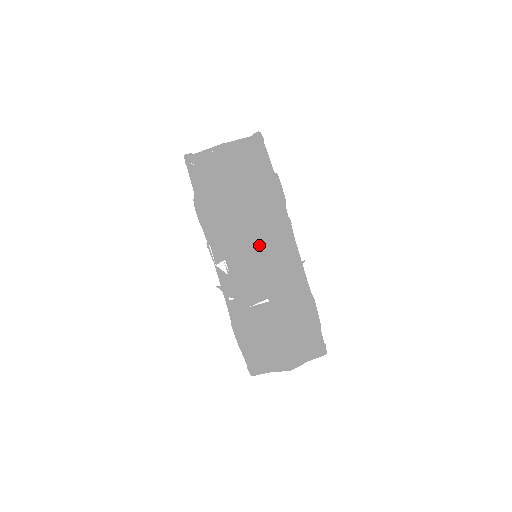
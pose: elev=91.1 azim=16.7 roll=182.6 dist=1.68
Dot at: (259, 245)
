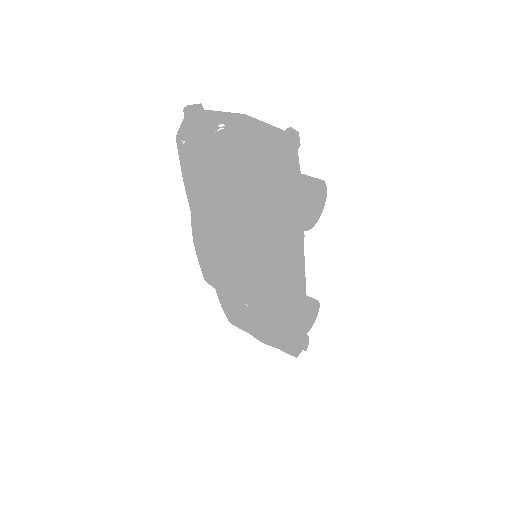
Dot at: (234, 284)
